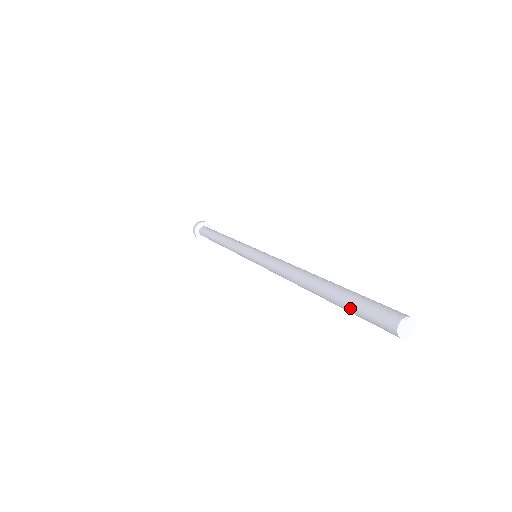
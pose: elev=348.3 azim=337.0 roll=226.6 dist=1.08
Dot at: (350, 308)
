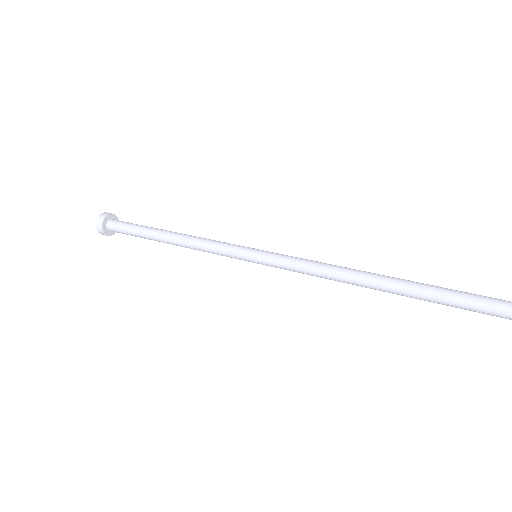
Dot at: occluded
